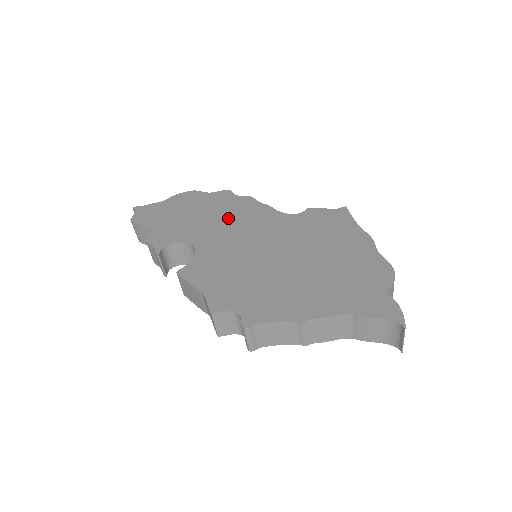
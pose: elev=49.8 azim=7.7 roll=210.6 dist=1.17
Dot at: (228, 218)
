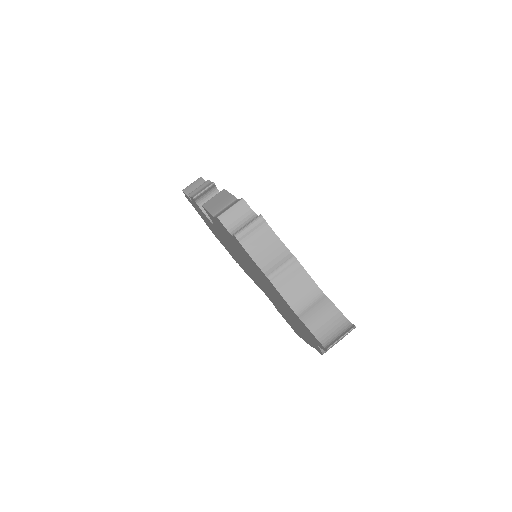
Dot at: occluded
